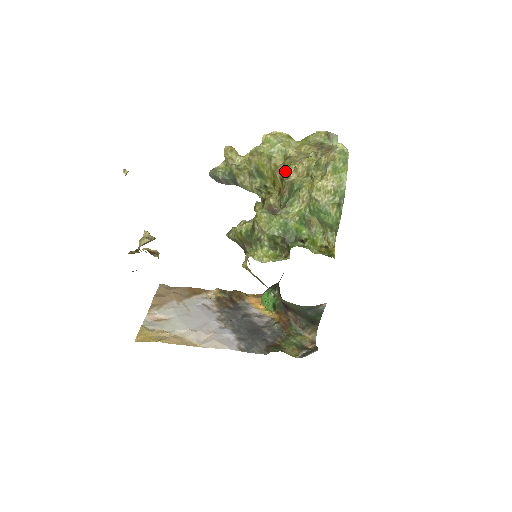
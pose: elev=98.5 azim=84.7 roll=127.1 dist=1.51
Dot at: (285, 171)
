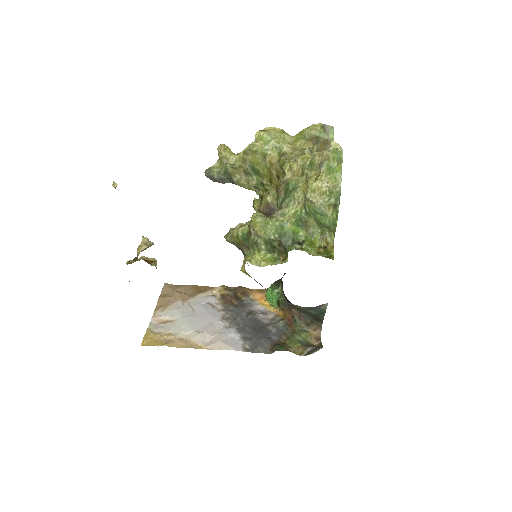
Dot at: (281, 169)
